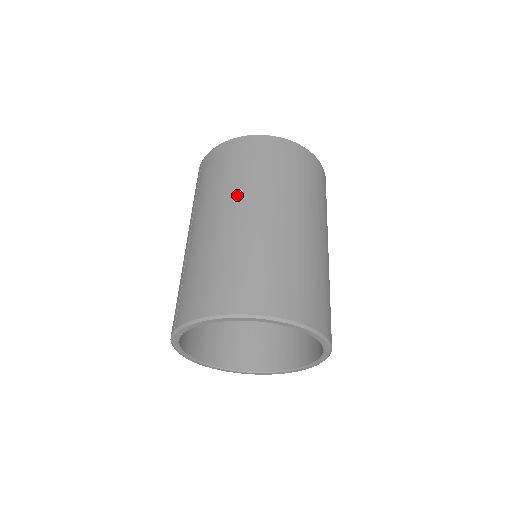
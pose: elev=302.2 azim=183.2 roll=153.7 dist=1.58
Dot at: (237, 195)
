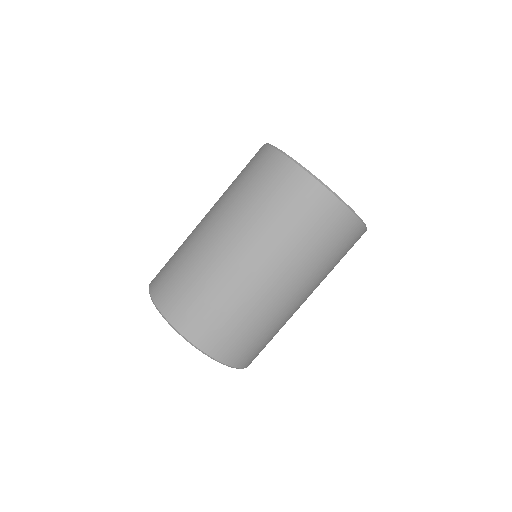
Dot at: (235, 218)
